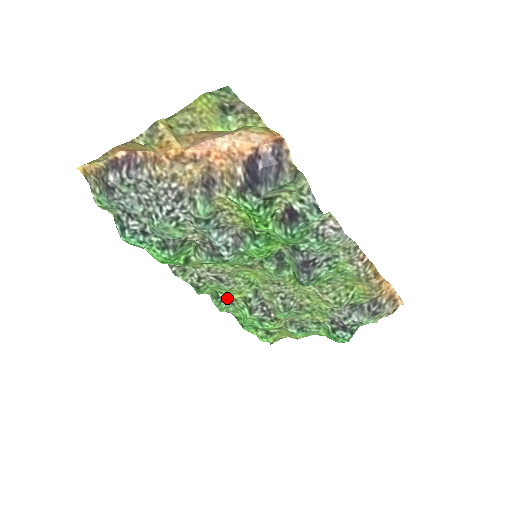
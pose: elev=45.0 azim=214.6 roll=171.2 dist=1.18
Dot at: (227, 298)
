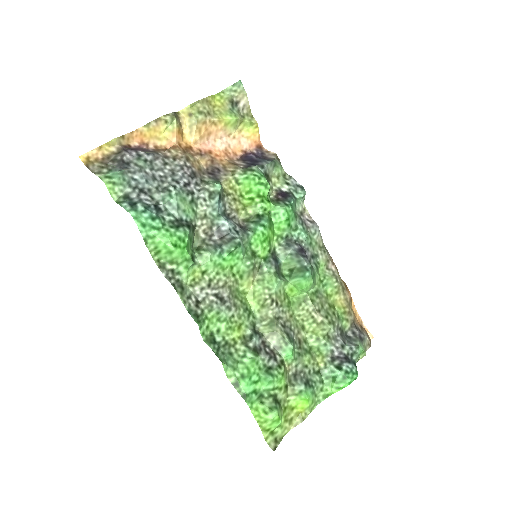
Dot at: (225, 342)
